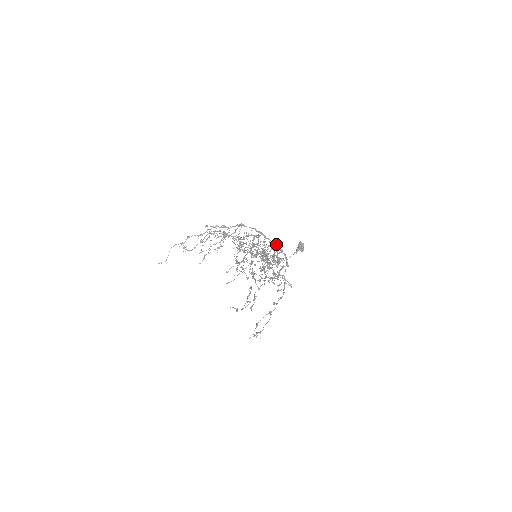
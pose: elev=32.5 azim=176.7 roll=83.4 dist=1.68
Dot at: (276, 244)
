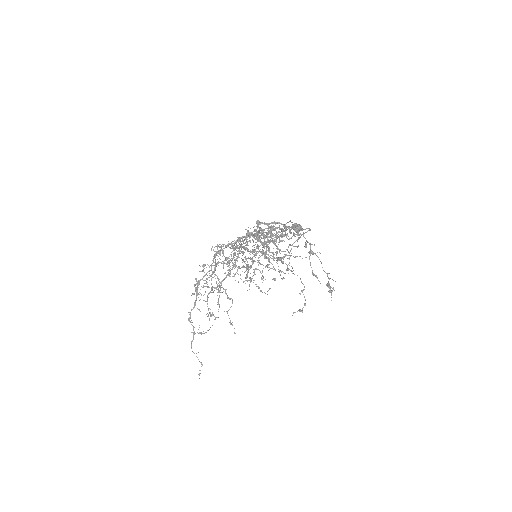
Dot at: occluded
